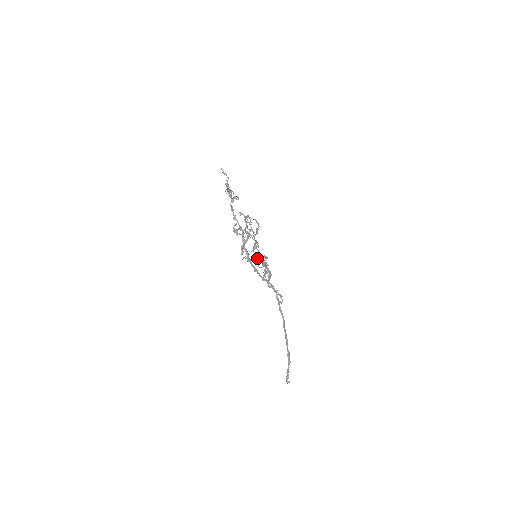
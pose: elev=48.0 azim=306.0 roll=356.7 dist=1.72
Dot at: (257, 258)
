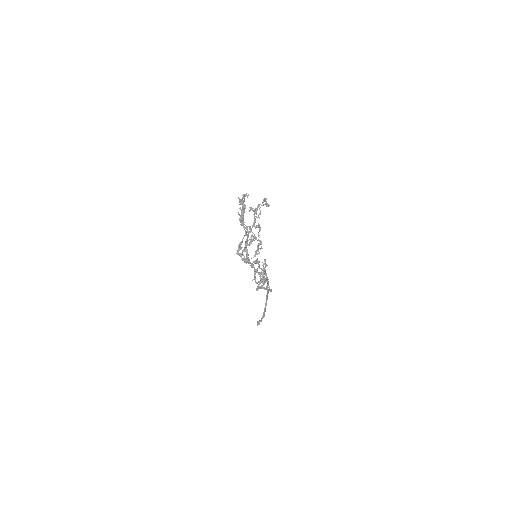
Dot at: occluded
